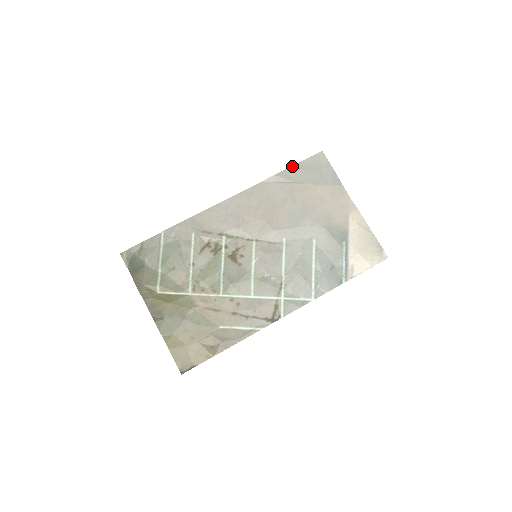
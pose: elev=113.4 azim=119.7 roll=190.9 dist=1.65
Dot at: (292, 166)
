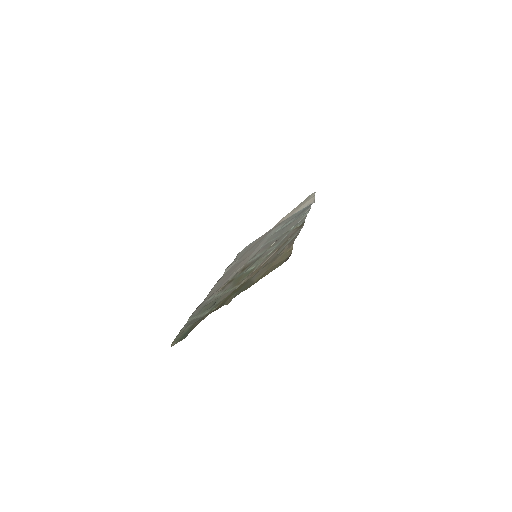
Dot at: (231, 263)
